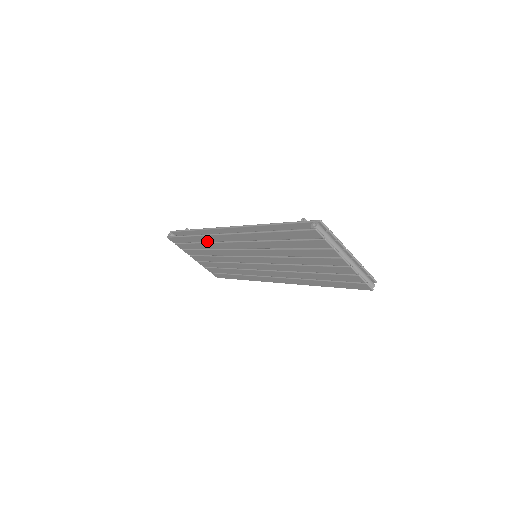
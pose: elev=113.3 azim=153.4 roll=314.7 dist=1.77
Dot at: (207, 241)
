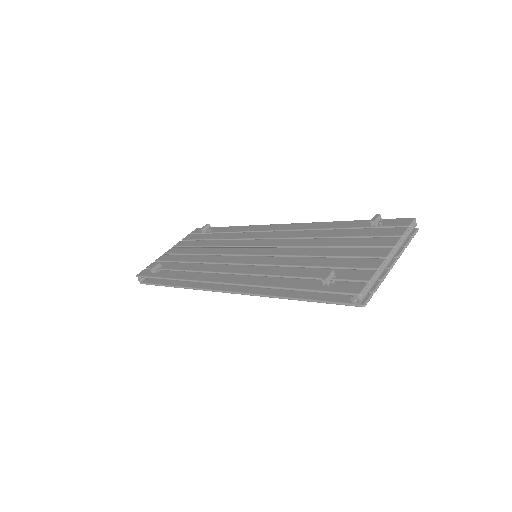
Dot at: (197, 282)
